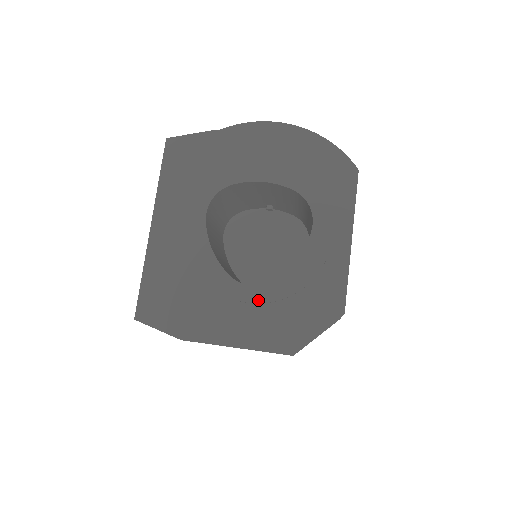
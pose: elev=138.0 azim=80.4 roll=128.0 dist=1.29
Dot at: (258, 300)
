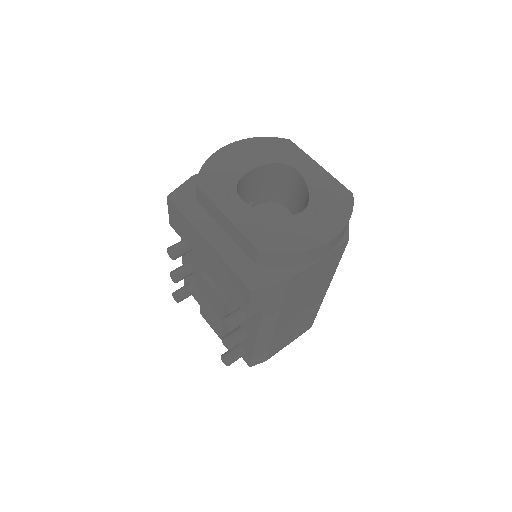
Dot at: (312, 215)
